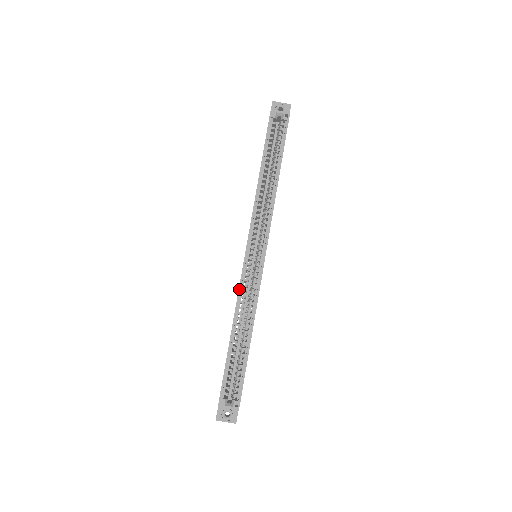
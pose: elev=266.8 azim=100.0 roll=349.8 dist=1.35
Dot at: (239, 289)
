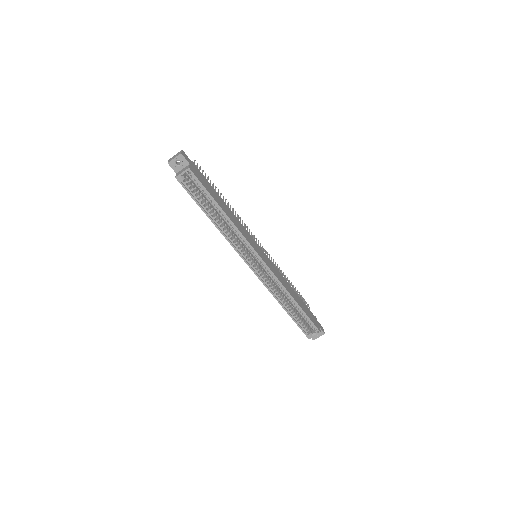
Dot at: (266, 287)
